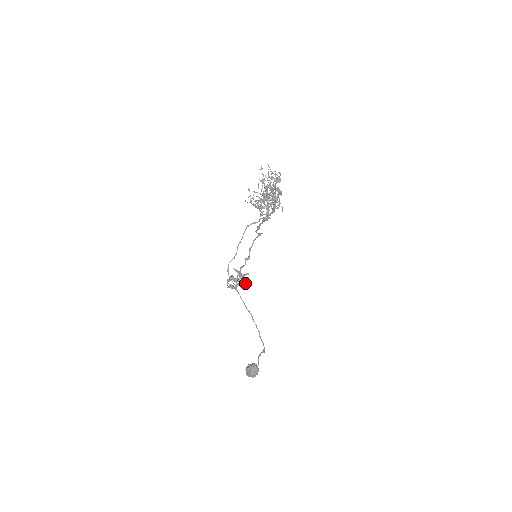
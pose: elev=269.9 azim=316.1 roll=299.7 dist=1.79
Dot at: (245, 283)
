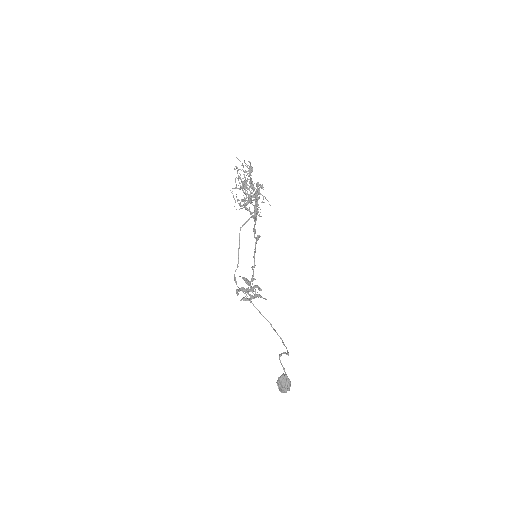
Dot at: (261, 297)
